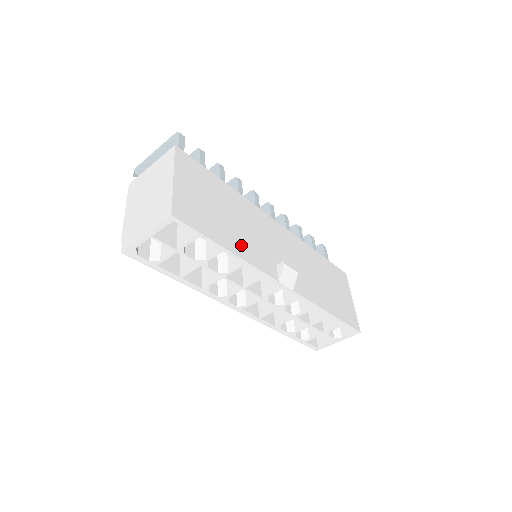
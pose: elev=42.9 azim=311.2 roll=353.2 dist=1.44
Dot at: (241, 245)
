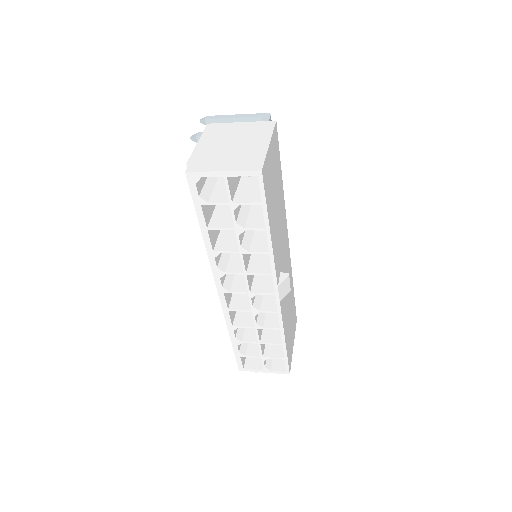
Dot at: (275, 236)
